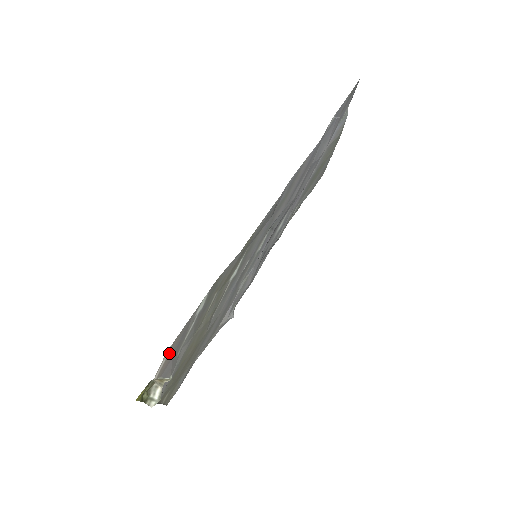
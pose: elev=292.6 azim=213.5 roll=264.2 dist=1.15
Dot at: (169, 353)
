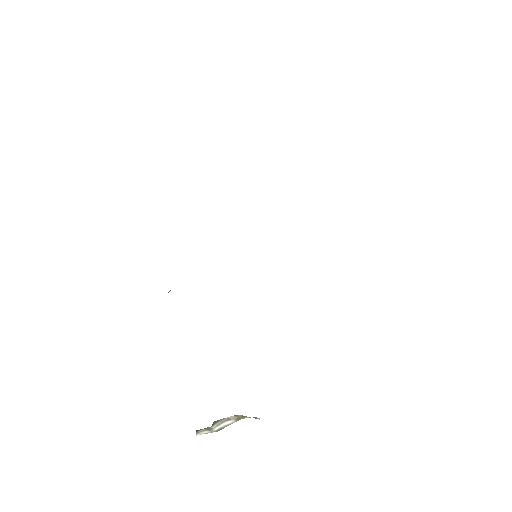
Dot at: occluded
